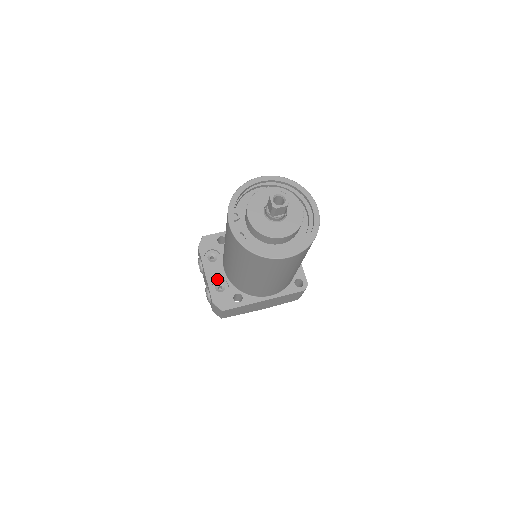
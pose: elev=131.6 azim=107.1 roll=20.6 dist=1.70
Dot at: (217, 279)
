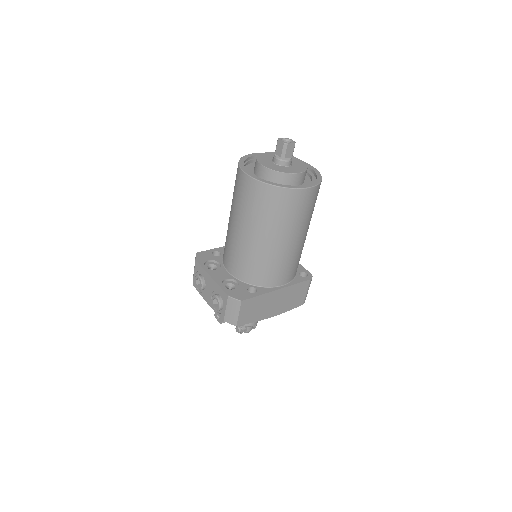
Dot at: (225, 279)
